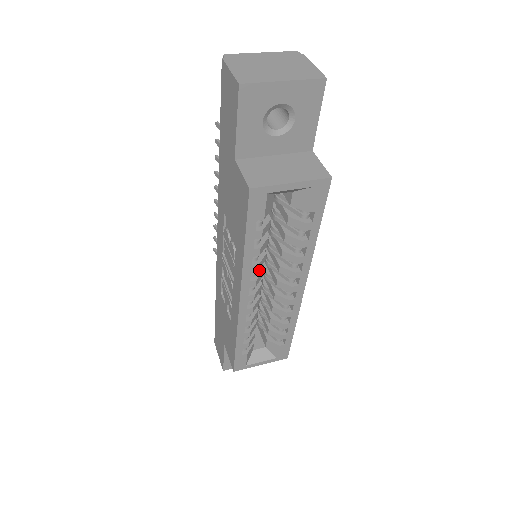
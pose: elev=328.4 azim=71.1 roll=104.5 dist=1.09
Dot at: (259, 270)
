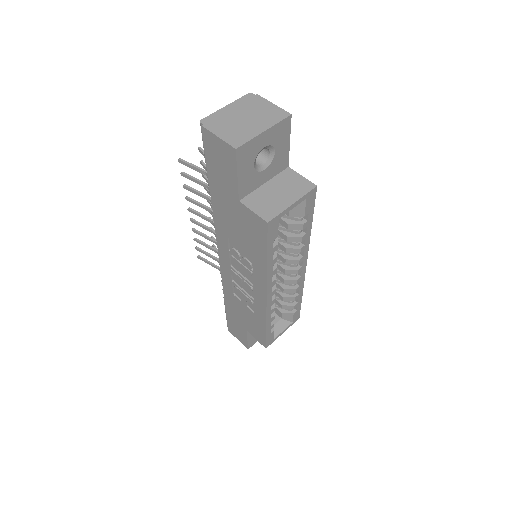
Dot at: occluded
